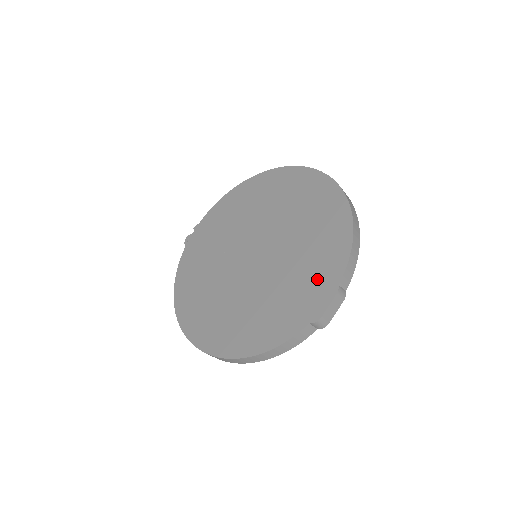
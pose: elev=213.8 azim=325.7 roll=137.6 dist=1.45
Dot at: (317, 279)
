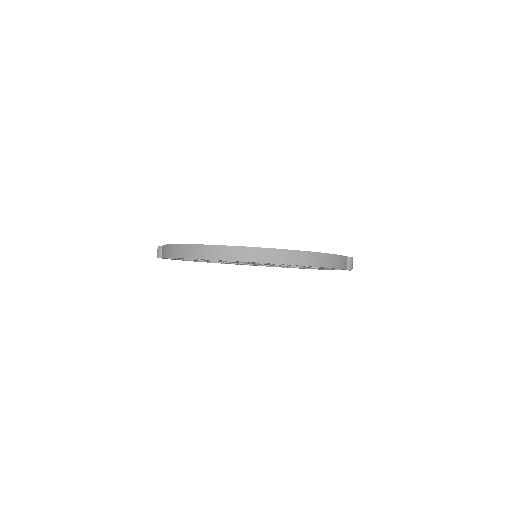
Dot at: occluded
